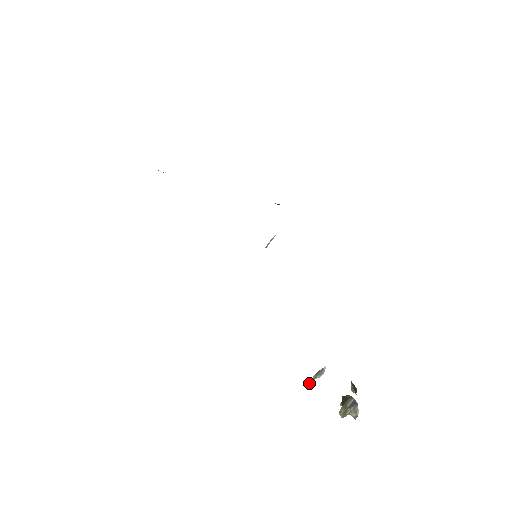
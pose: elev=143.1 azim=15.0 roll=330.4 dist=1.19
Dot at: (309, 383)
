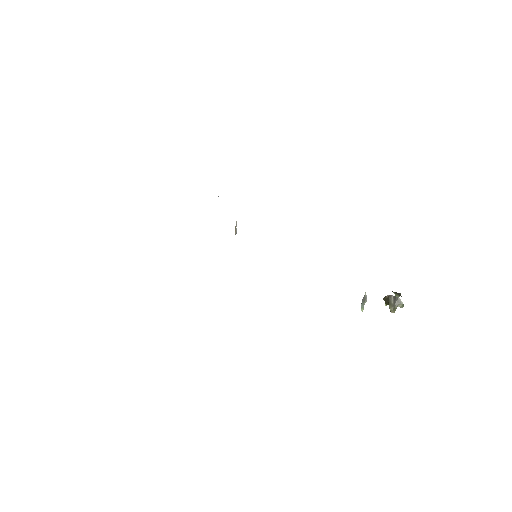
Dot at: (362, 311)
